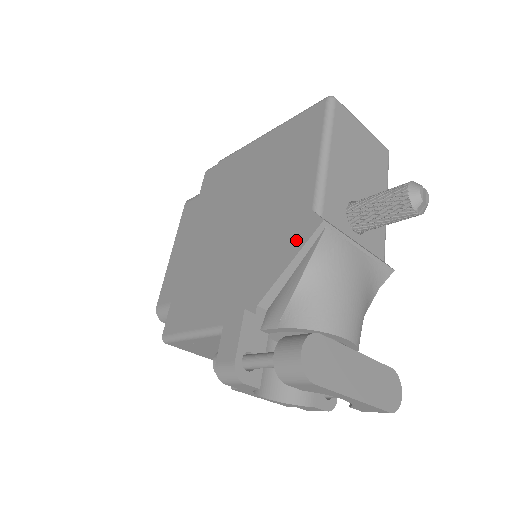
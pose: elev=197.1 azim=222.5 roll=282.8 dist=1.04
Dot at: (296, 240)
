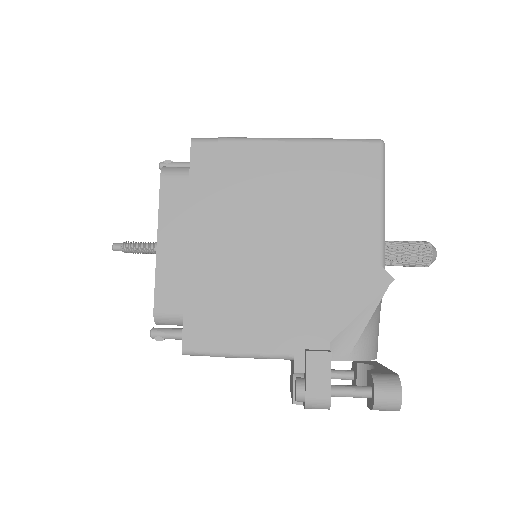
Dot at: (367, 290)
